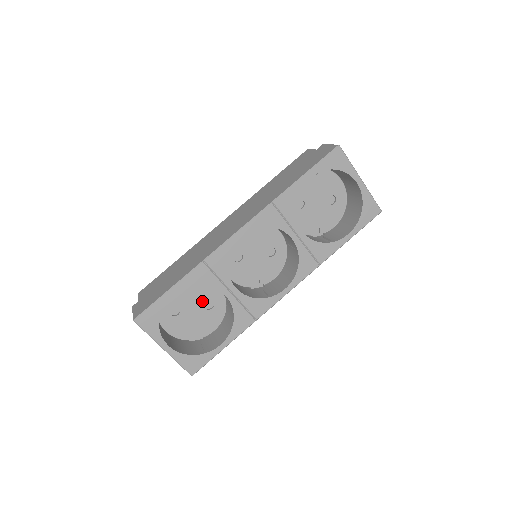
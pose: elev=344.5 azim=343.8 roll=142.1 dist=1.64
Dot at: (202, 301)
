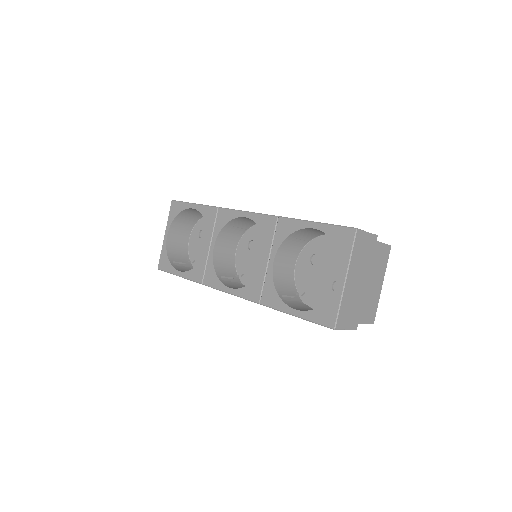
Dot at: occluded
